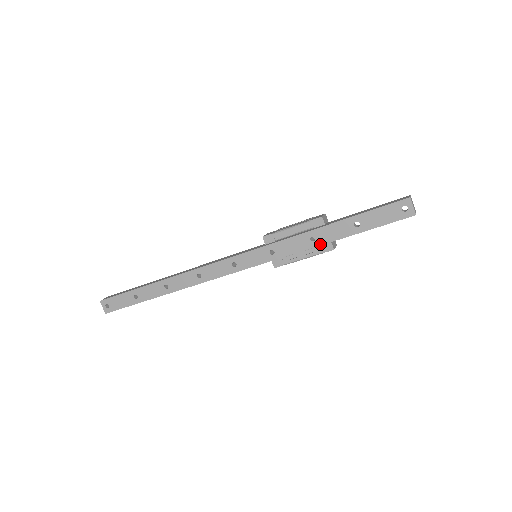
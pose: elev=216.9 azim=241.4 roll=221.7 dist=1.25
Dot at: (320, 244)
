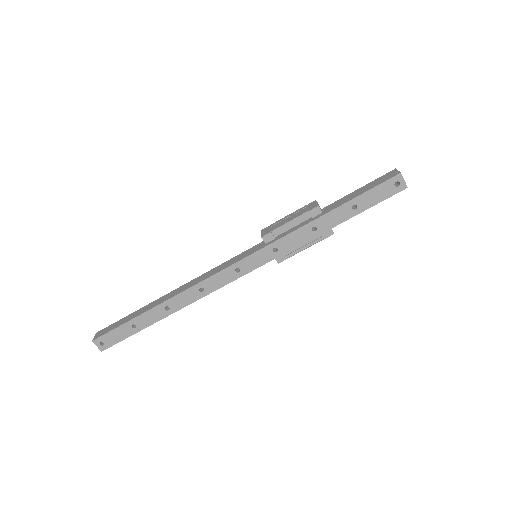
Dot at: (322, 232)
